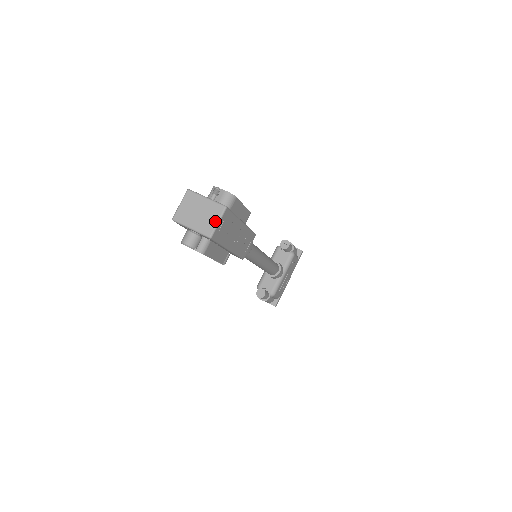
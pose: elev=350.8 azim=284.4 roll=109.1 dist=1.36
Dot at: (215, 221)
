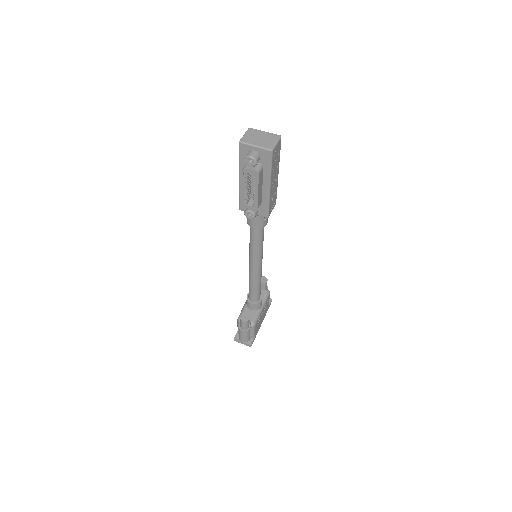
Dot at: (274, 142)
